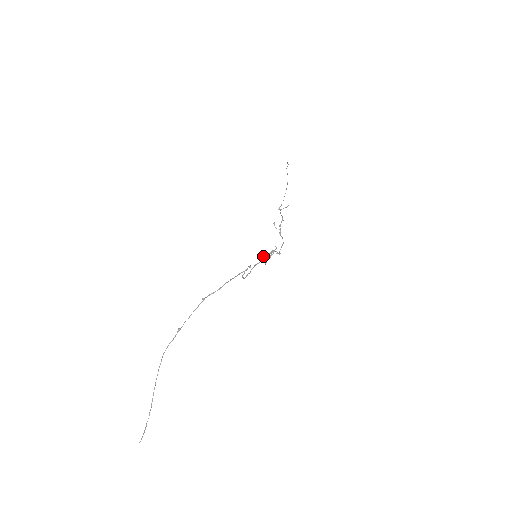
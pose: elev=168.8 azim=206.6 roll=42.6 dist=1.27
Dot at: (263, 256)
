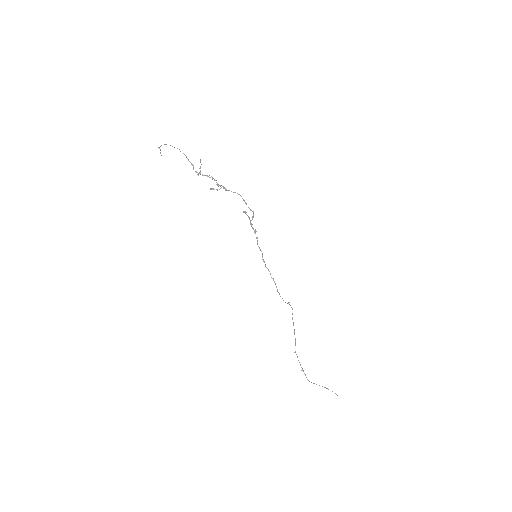
Dot at: occluded
